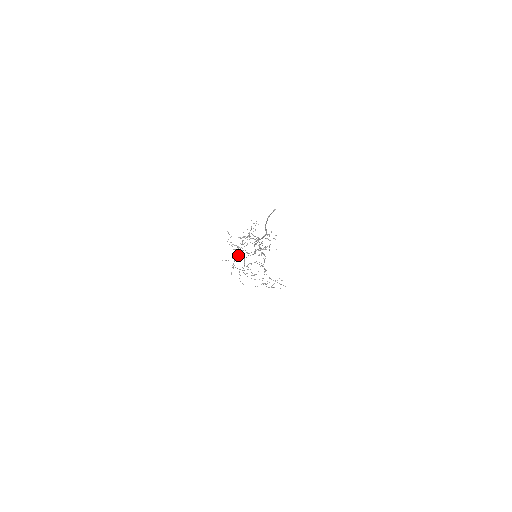
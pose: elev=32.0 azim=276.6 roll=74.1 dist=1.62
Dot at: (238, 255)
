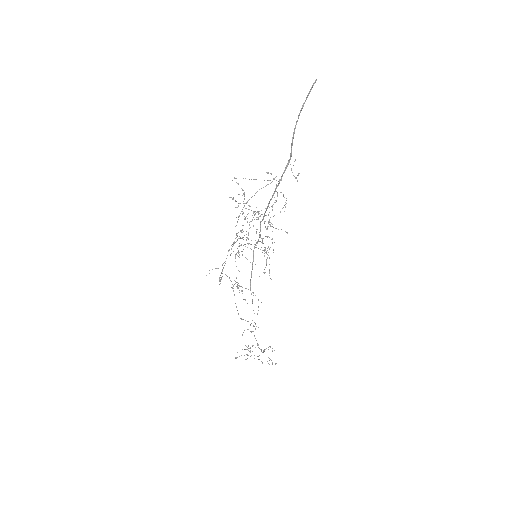
Dot at: occluded
